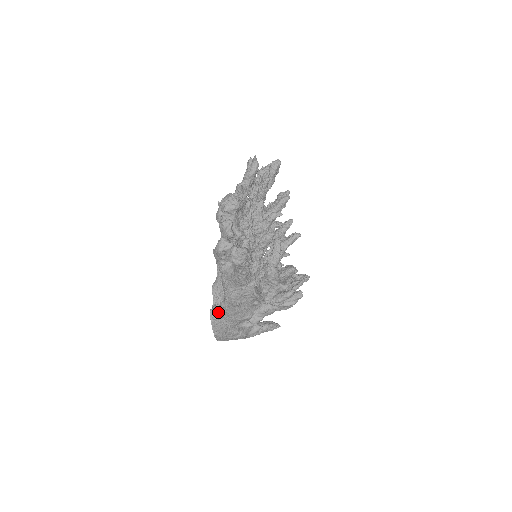
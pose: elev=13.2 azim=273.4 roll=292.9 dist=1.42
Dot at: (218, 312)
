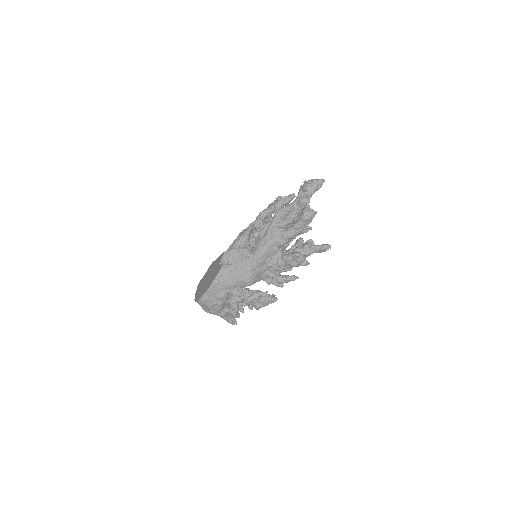
Dot at: (234, 265)
